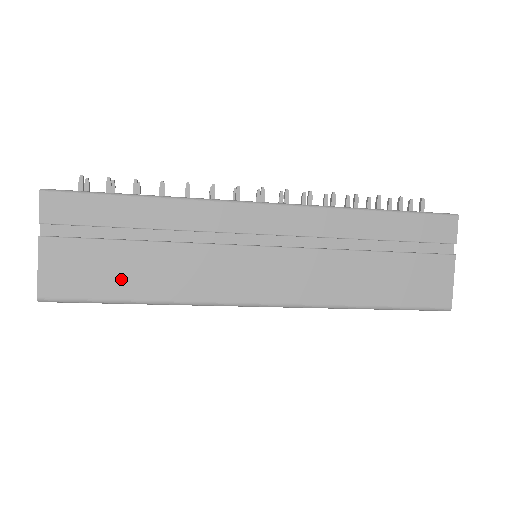
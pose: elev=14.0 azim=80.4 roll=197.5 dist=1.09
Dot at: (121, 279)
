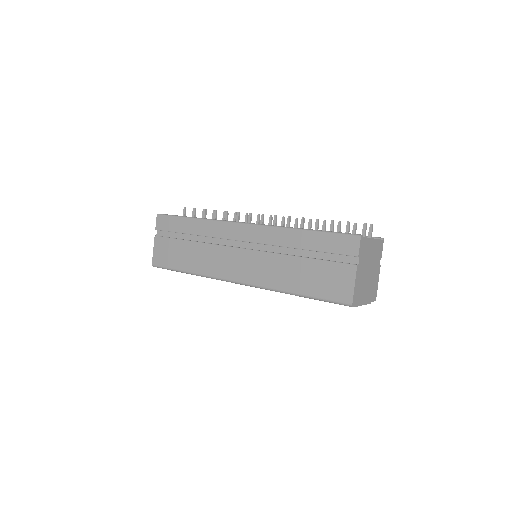
Dot at: (180, 259)
